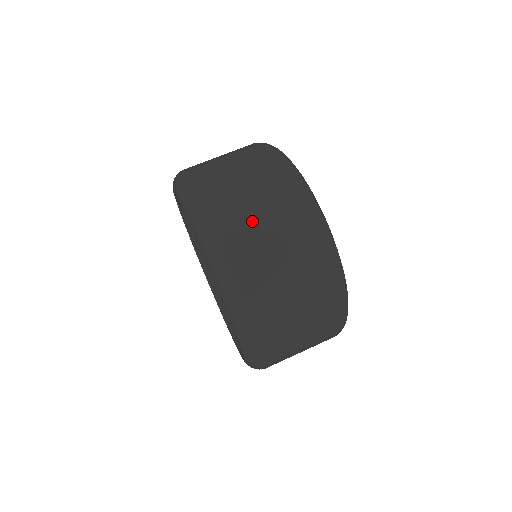
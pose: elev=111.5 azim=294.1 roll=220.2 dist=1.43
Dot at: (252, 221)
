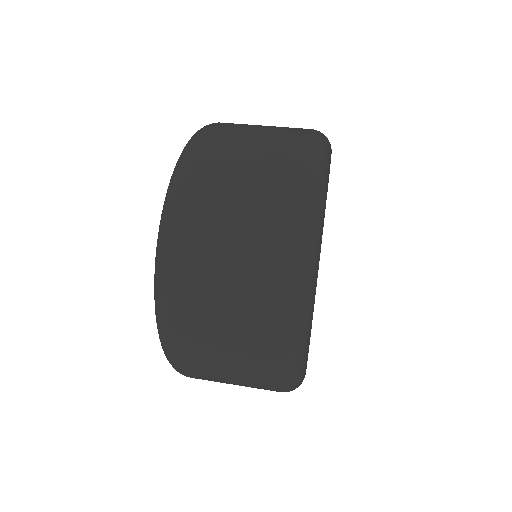
Dot at: (253, 125)
